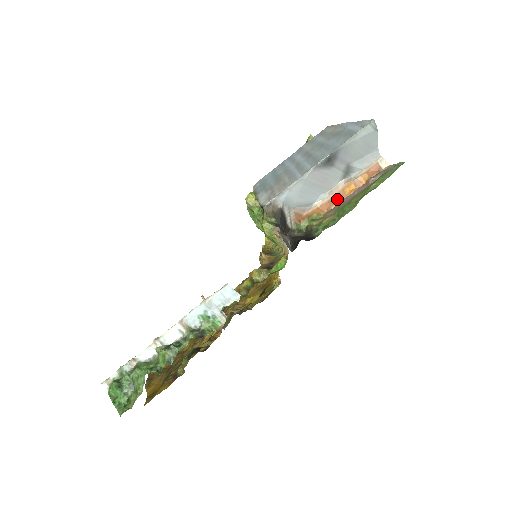
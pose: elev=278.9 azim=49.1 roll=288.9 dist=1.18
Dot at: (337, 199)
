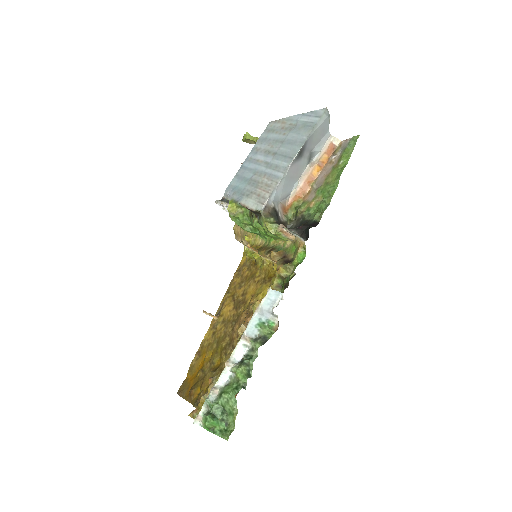
Dot at: (309, 183)
